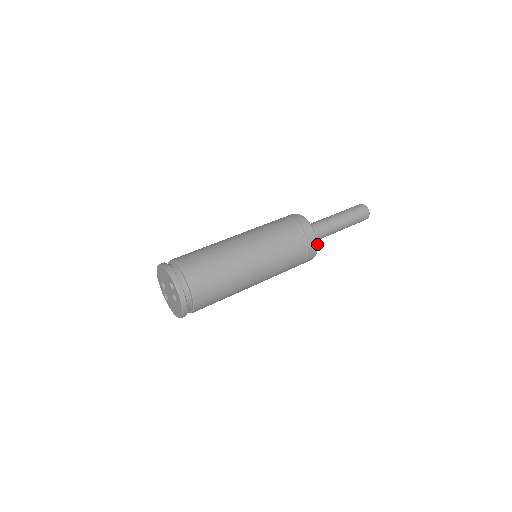
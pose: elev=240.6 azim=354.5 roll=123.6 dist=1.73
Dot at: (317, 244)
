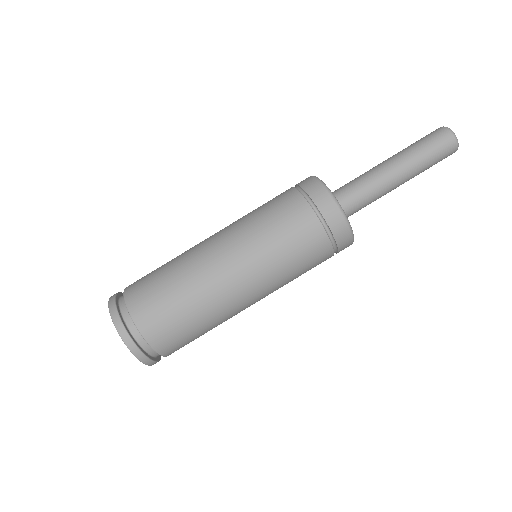
Dot at: (348, 226)
